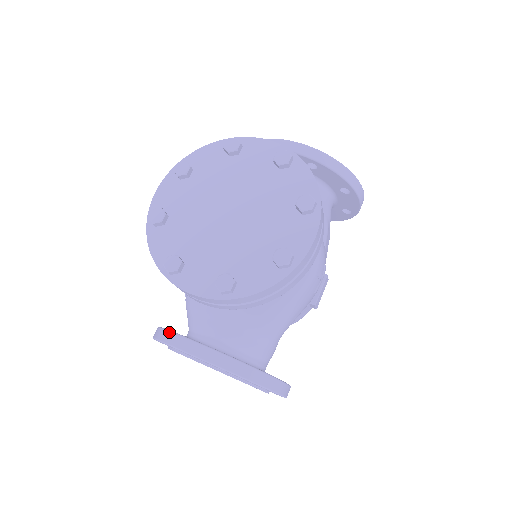
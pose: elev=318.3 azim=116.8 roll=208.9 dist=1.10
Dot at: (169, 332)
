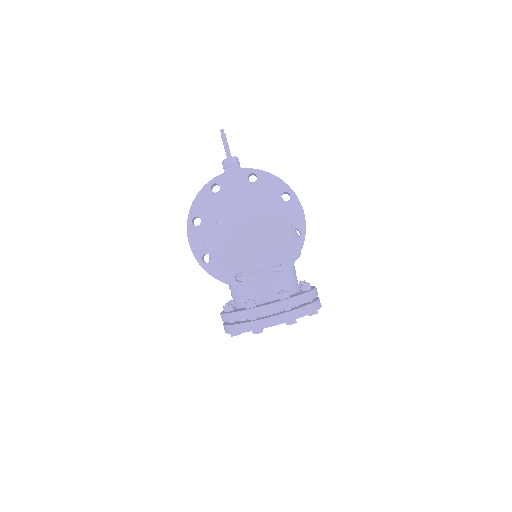
Dot at: occluded
